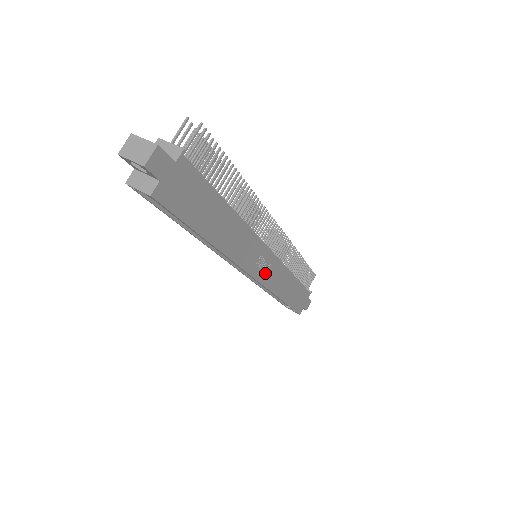
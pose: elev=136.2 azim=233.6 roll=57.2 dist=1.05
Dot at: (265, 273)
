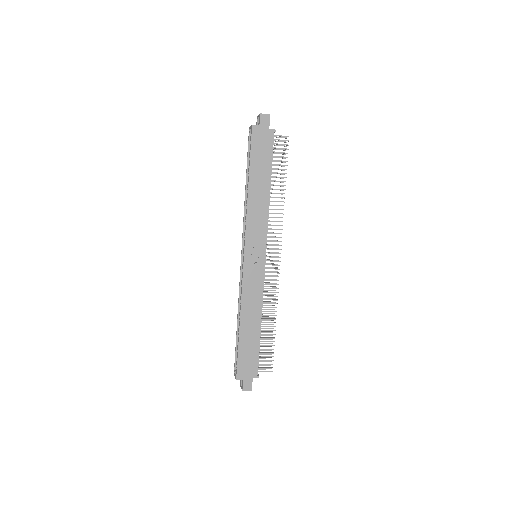
Dot at: (251, 268)
